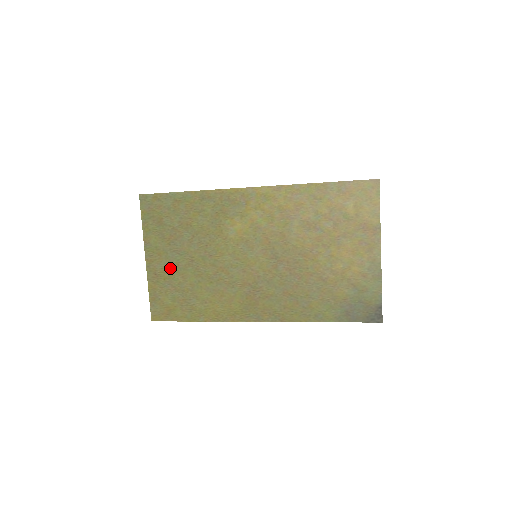
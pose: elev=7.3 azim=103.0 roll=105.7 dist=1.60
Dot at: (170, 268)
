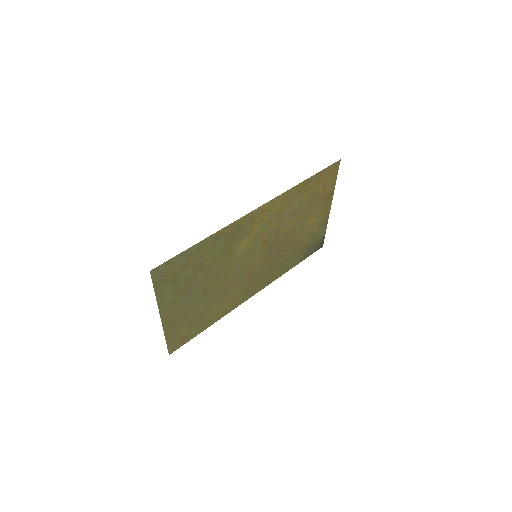
Dot at: (185, 309)
